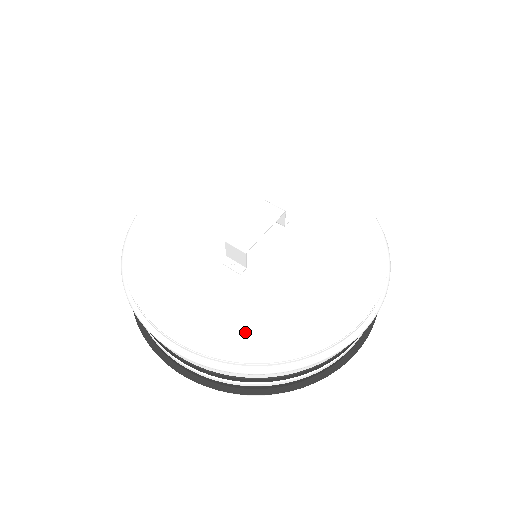
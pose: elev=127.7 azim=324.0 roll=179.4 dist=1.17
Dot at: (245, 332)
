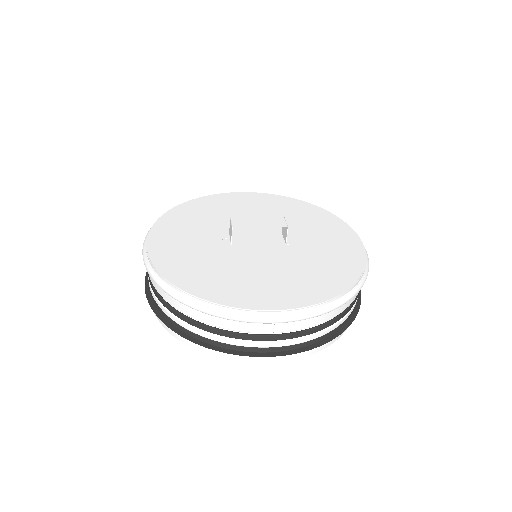
Dot at: (184, 265)
